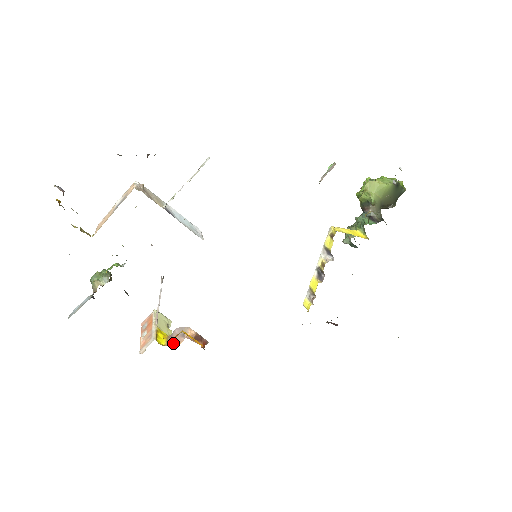
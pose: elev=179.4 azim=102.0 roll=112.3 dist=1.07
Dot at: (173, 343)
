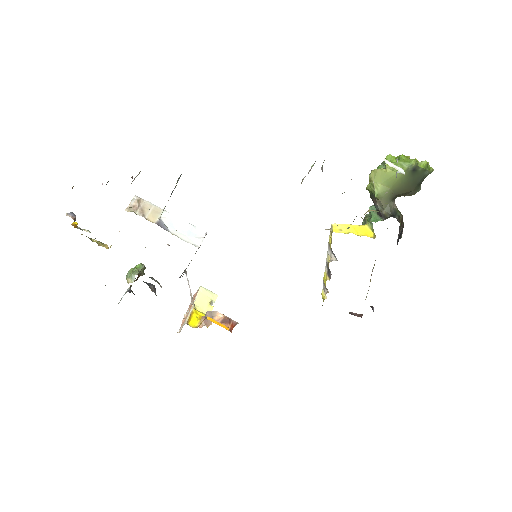
Dot at: (206, 324)
